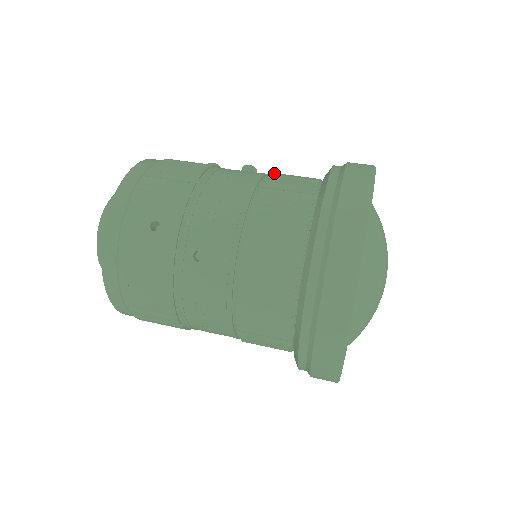
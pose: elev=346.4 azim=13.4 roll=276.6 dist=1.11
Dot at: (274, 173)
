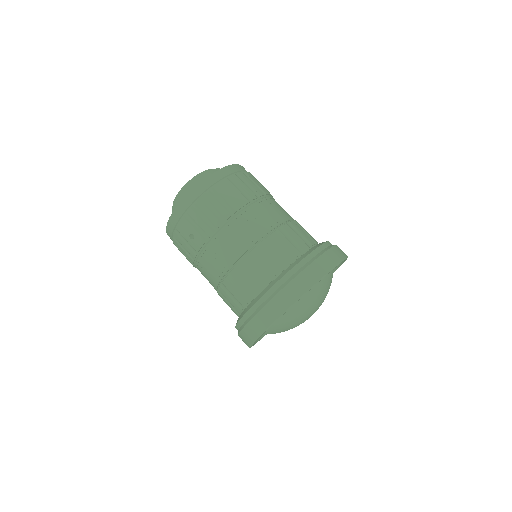
Dot at: occluded
